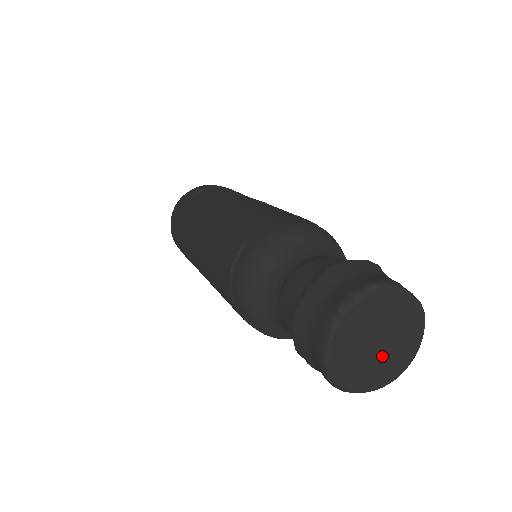
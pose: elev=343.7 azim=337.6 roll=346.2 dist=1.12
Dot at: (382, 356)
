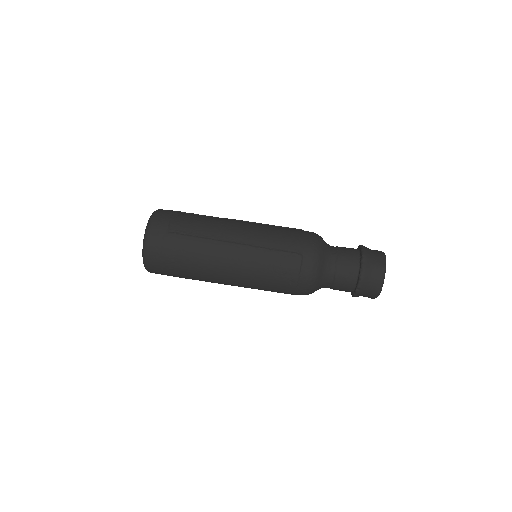
Dot at: occluded
